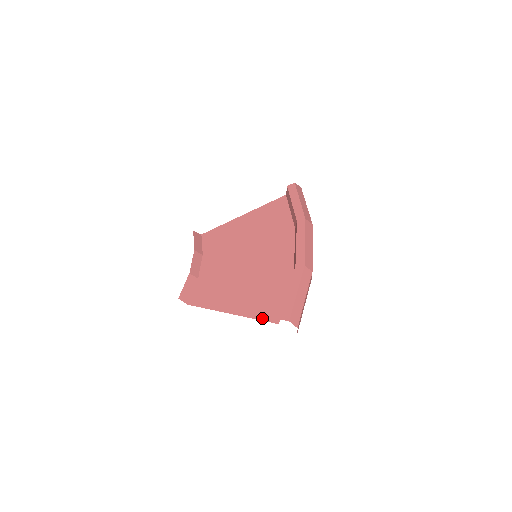
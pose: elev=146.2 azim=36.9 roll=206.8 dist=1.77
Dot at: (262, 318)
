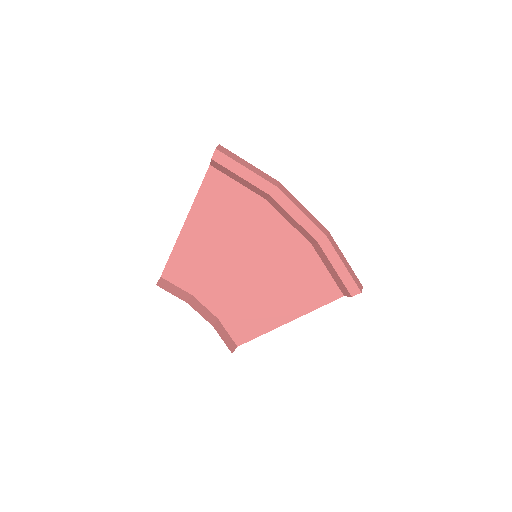
Dot at: (324, 303)
